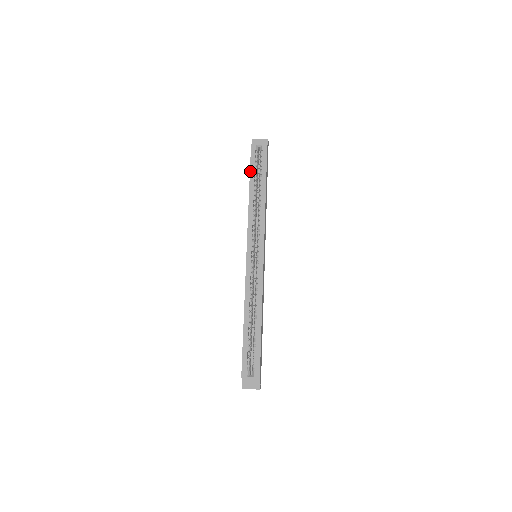
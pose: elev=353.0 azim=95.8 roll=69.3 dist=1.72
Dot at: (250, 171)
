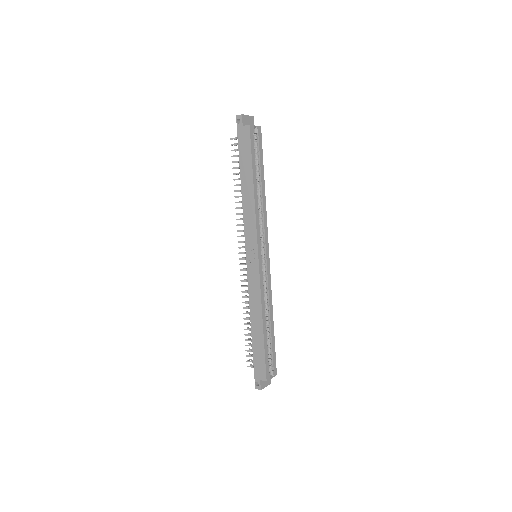
Dot at: (252, 159)
